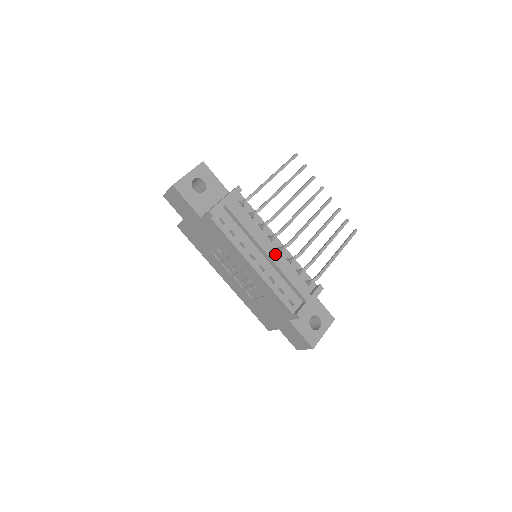
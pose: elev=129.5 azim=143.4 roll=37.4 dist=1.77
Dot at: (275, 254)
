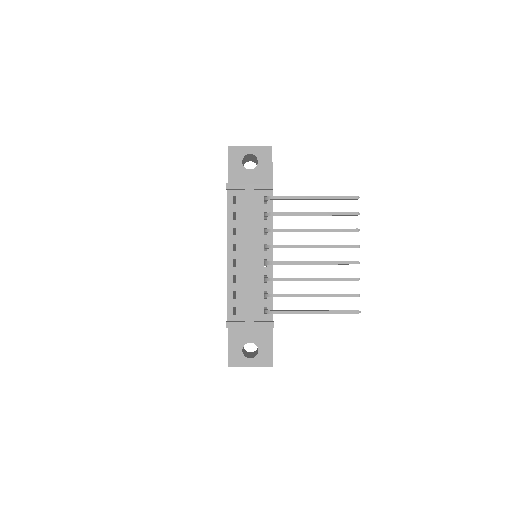
Dot at: (253, 261)
